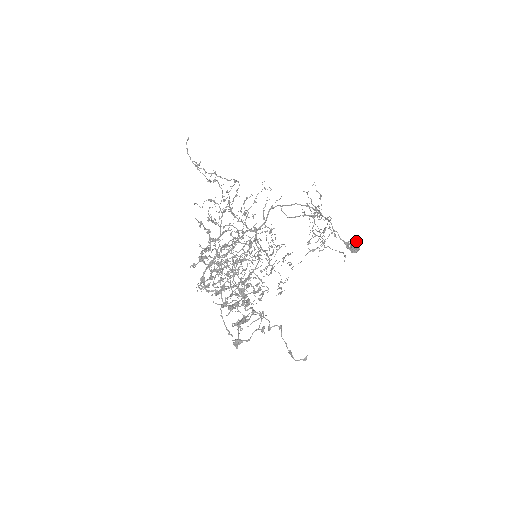
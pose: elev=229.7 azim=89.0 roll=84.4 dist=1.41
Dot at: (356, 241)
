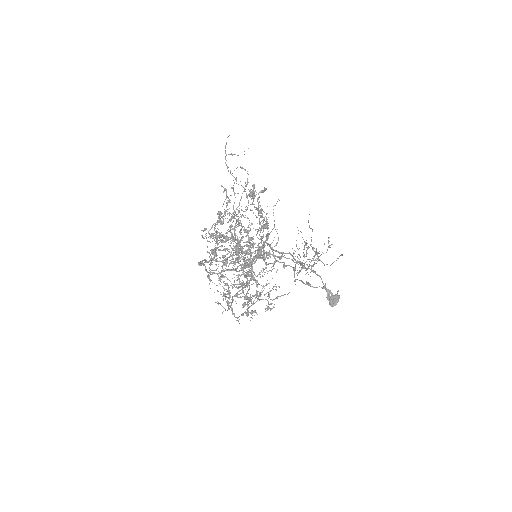
Dot at: (335, 294)
